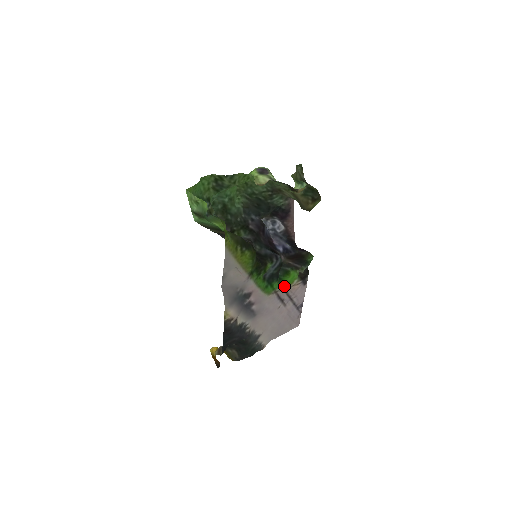
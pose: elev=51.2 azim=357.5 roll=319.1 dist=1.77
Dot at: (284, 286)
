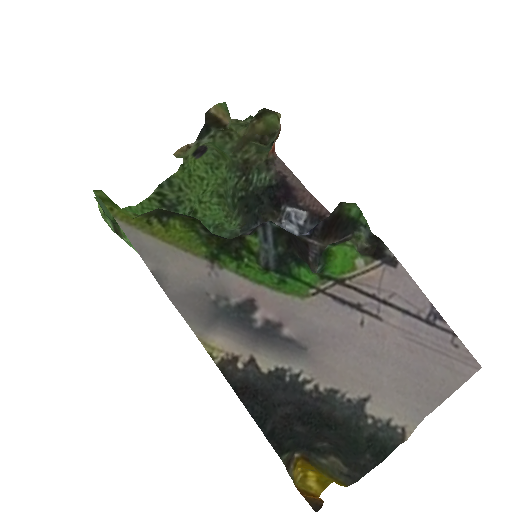
Dot at: (336, 277)
